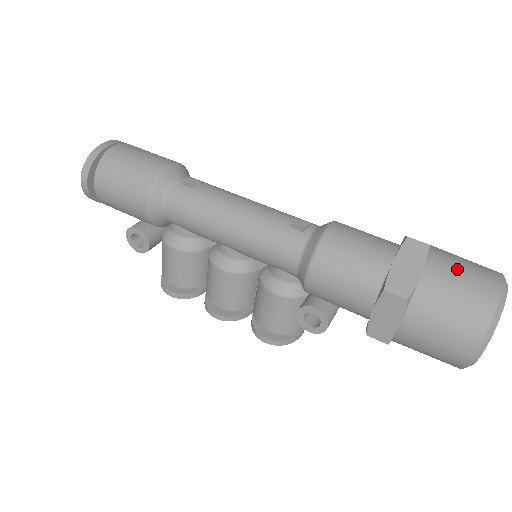
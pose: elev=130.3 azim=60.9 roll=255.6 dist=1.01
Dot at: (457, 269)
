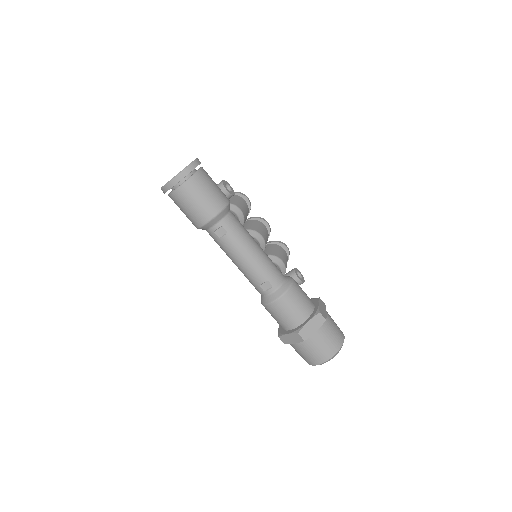
Dot at: (310, 350)
